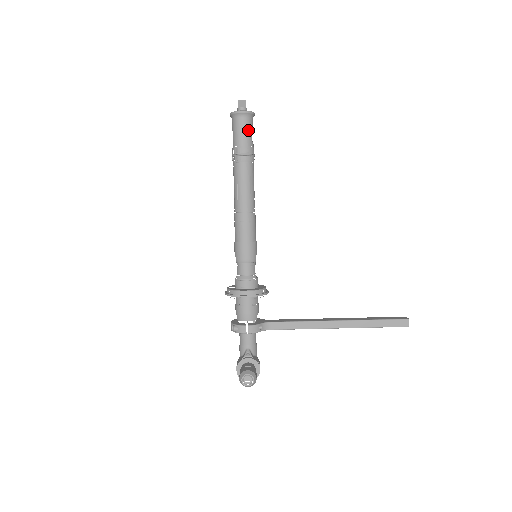
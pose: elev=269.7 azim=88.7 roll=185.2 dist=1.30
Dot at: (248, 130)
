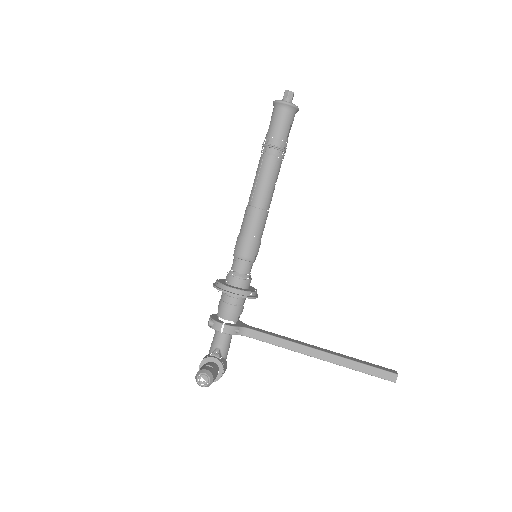
Dot at: (286, 123)
